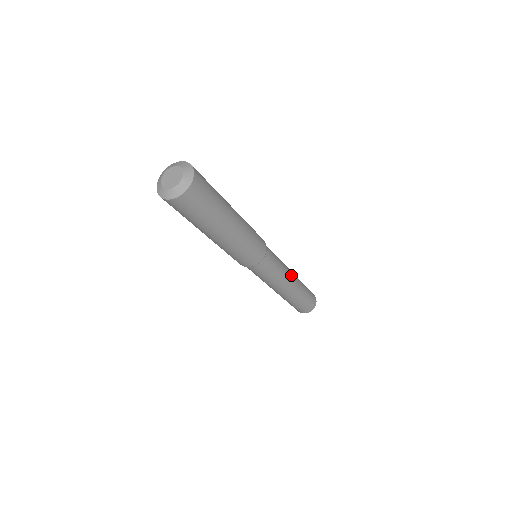
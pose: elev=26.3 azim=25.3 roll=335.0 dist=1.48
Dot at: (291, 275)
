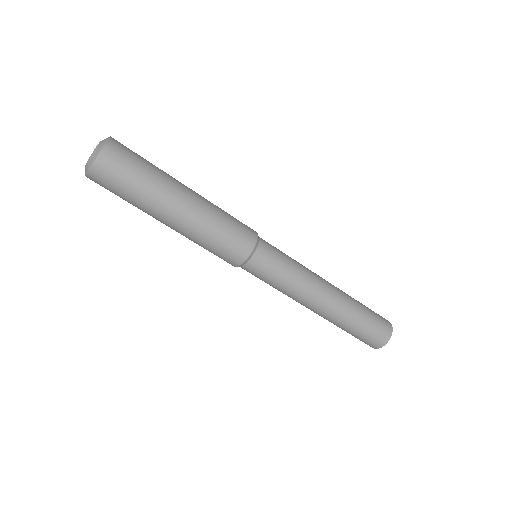
Dot at: (322, 286)
